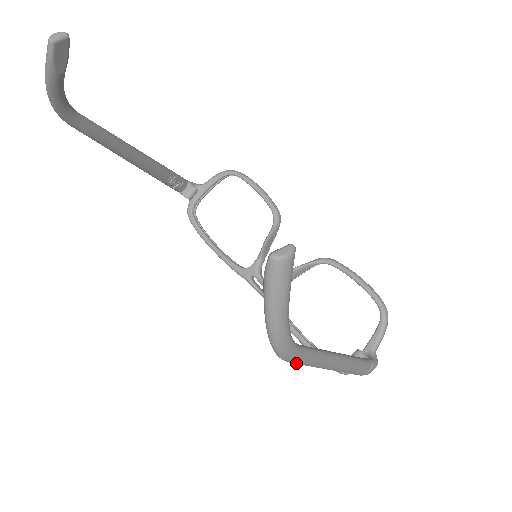
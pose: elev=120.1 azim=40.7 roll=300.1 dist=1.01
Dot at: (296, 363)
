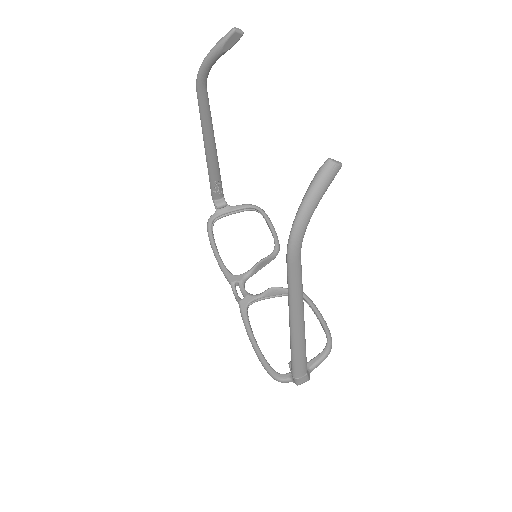
Dot at: (290, 269)
